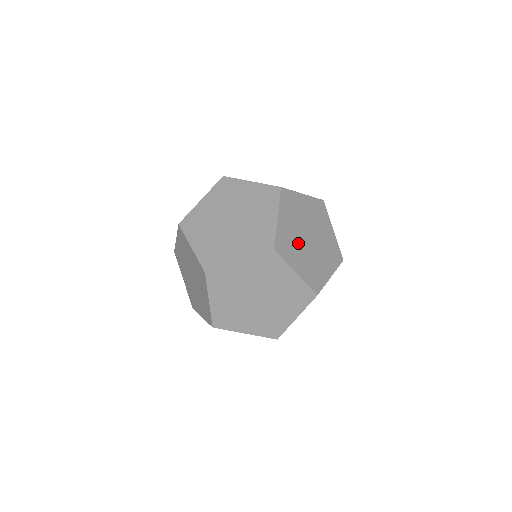
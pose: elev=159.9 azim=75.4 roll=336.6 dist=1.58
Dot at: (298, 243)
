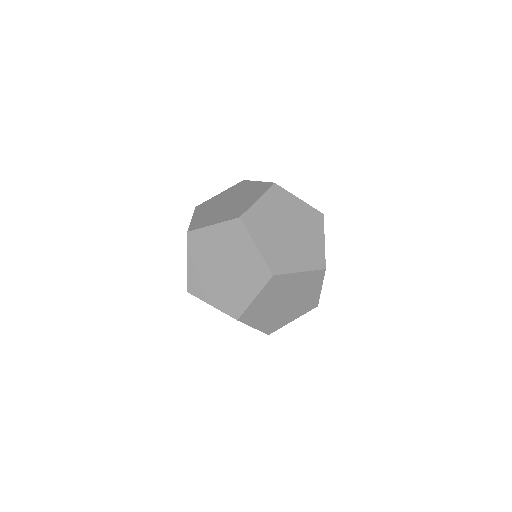
Dot at: occluded
